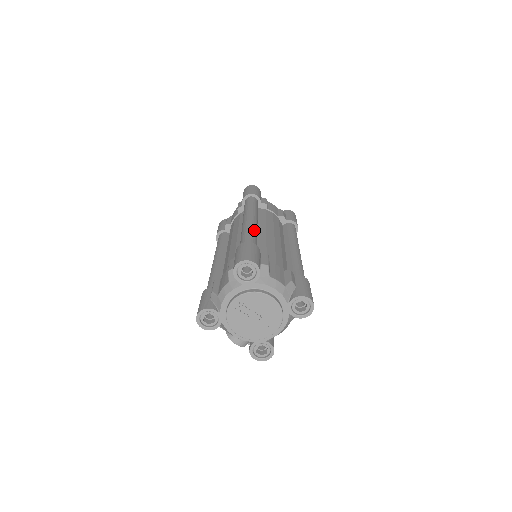
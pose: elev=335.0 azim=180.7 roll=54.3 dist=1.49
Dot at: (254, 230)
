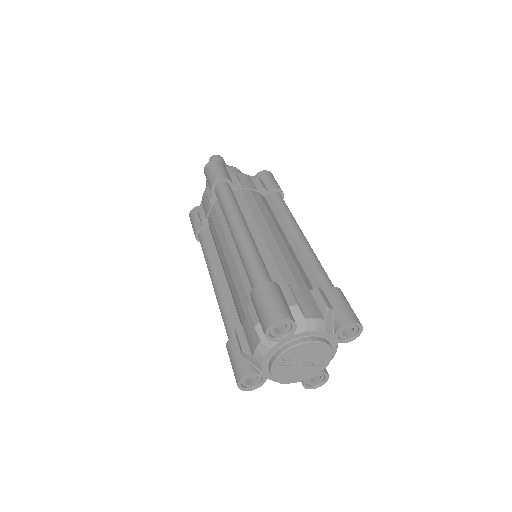
Dot at: (254, 249)
